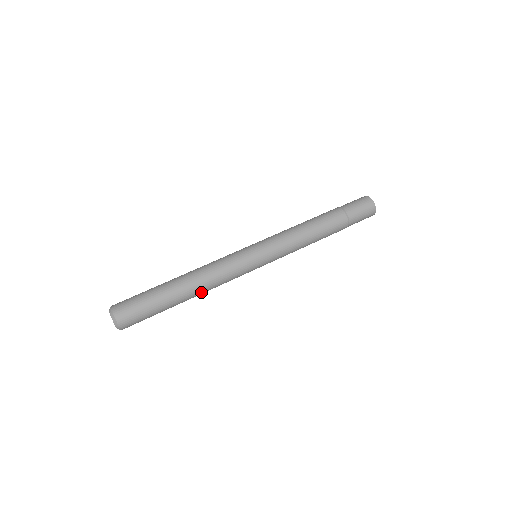
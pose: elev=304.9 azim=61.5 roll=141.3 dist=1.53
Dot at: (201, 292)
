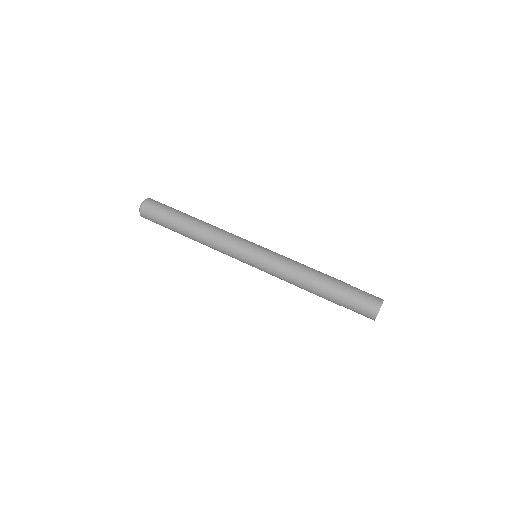
Dot at: occluded
